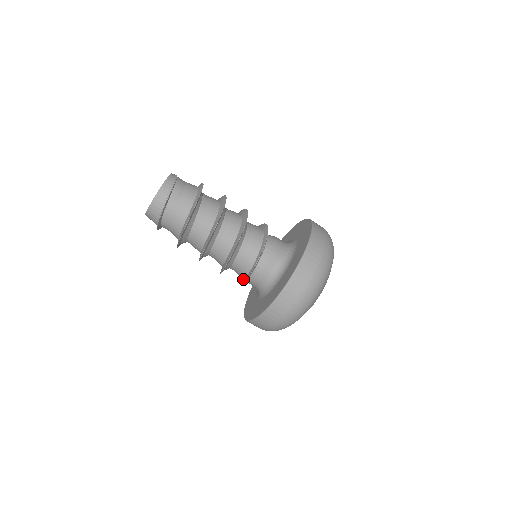
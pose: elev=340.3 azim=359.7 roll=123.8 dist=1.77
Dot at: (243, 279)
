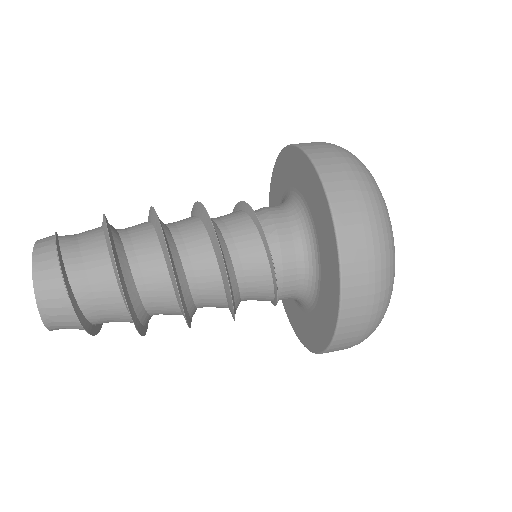
Dot at: (270, 280)
